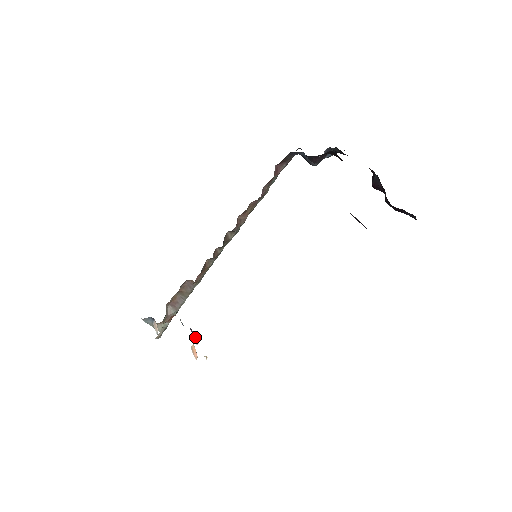
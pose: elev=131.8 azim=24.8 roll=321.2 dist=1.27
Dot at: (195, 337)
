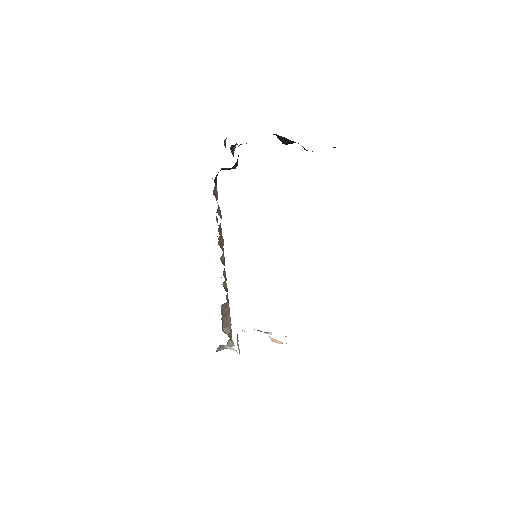
Dot at: (266, 332)
